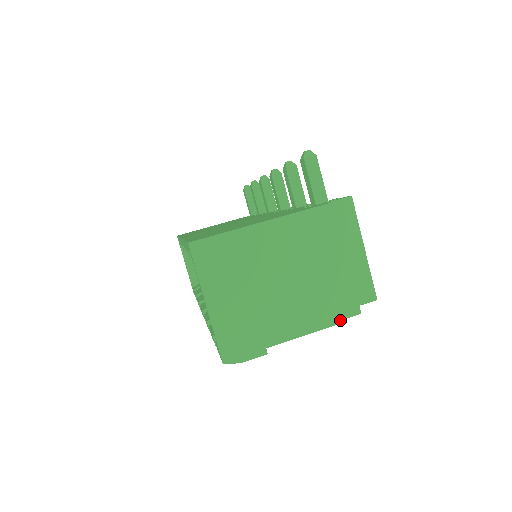
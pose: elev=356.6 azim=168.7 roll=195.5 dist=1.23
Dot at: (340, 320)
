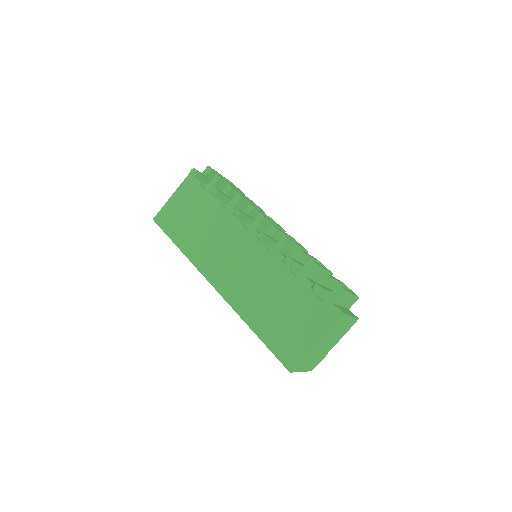
Dot at: occluded
